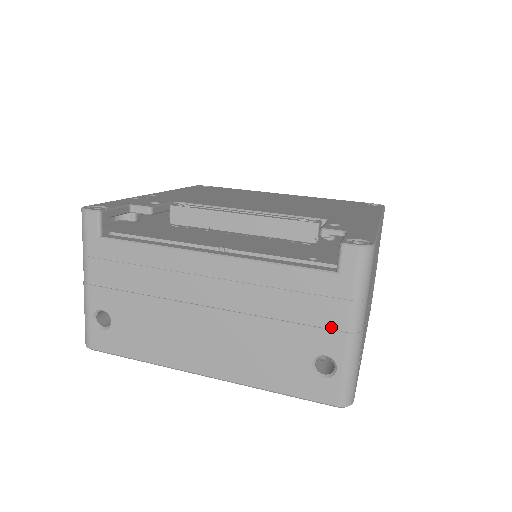
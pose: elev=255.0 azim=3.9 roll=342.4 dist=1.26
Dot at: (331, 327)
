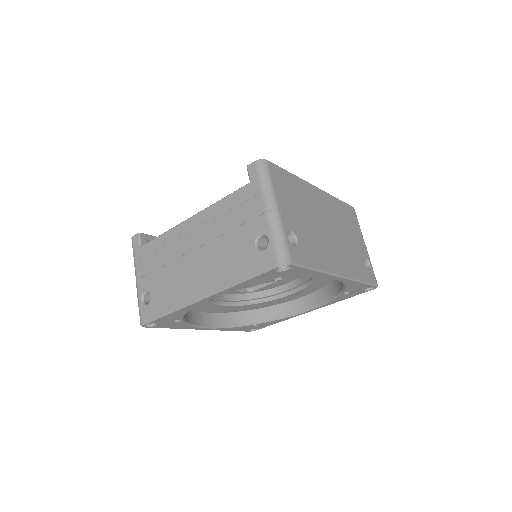
Dot at: (257, 215)
